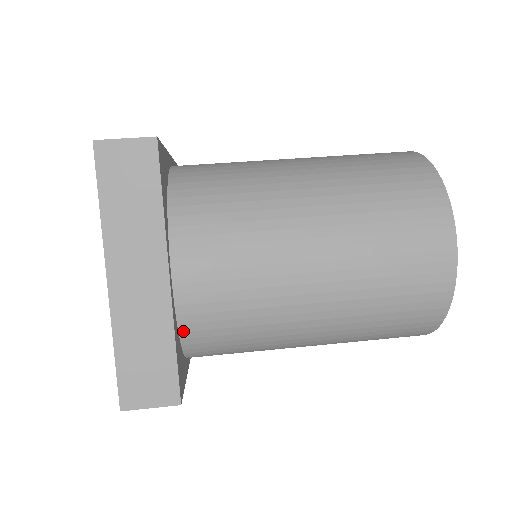
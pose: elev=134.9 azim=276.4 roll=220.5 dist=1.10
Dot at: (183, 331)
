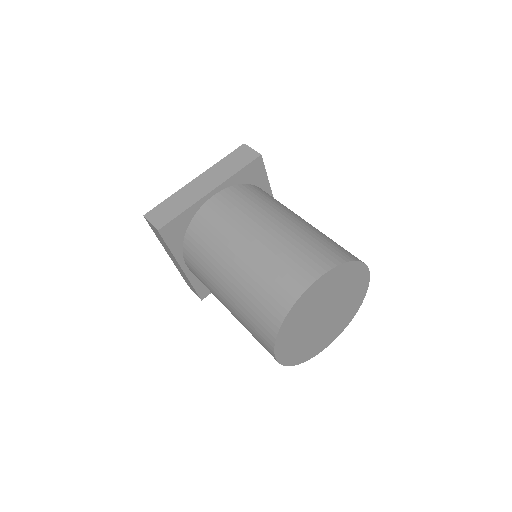
Dot at: occluded
